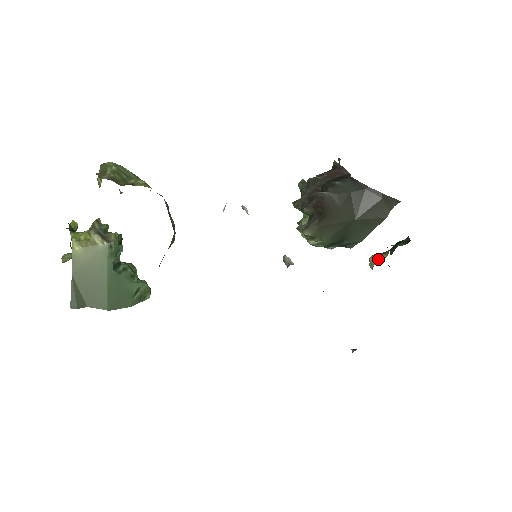
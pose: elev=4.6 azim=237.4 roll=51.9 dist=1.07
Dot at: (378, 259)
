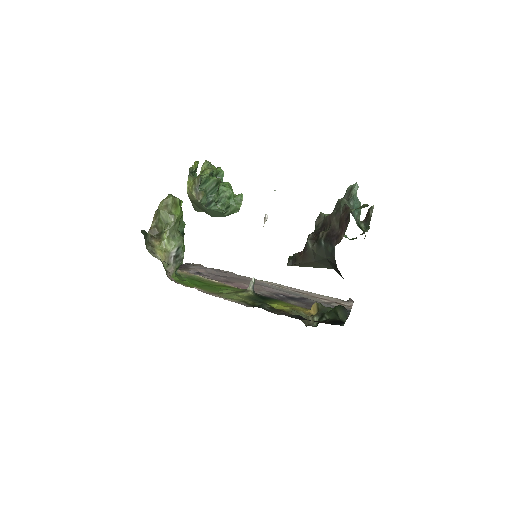
Dot at: (313, 310)
